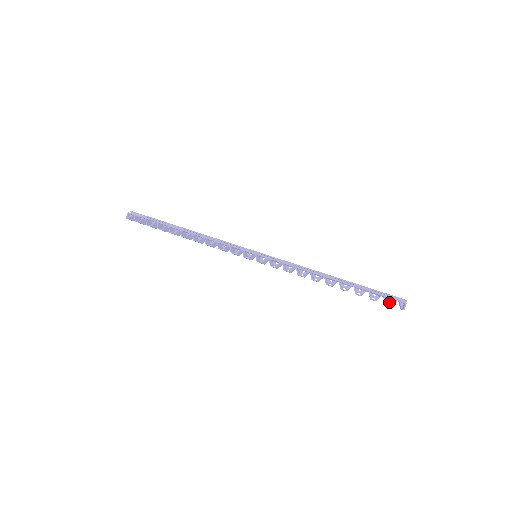
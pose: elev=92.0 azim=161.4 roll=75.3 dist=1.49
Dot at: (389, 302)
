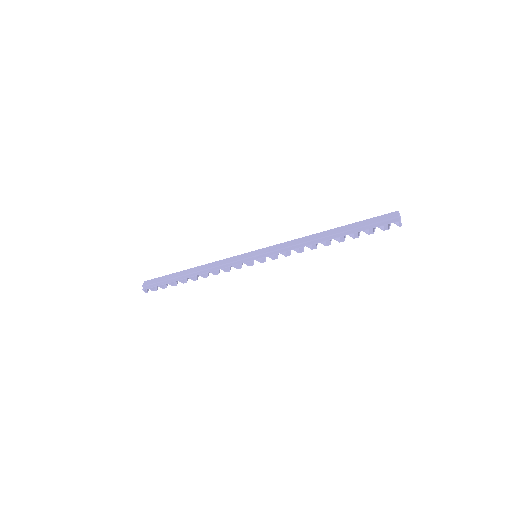
Dot at: occluded
